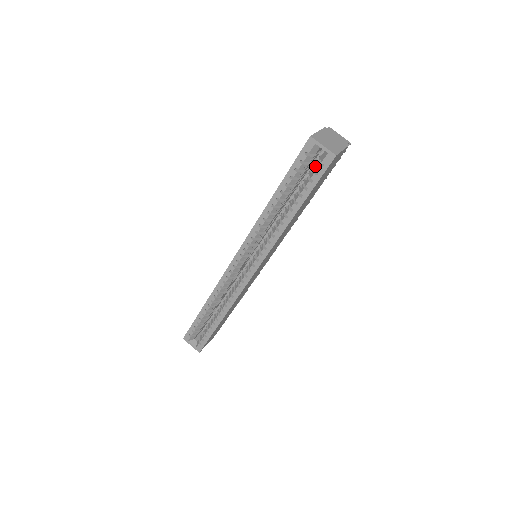
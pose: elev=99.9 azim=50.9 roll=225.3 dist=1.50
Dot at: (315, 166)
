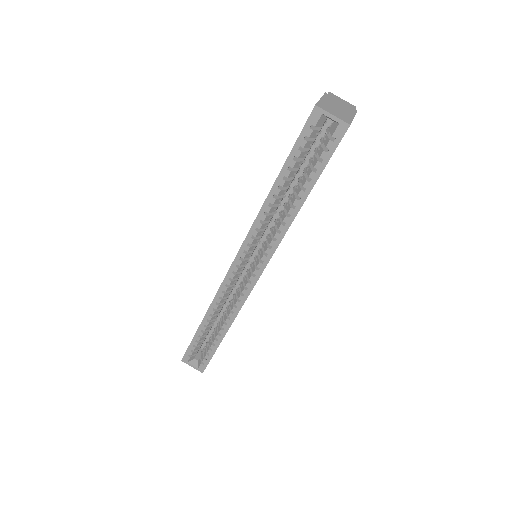
Dot at: (323, 141)
